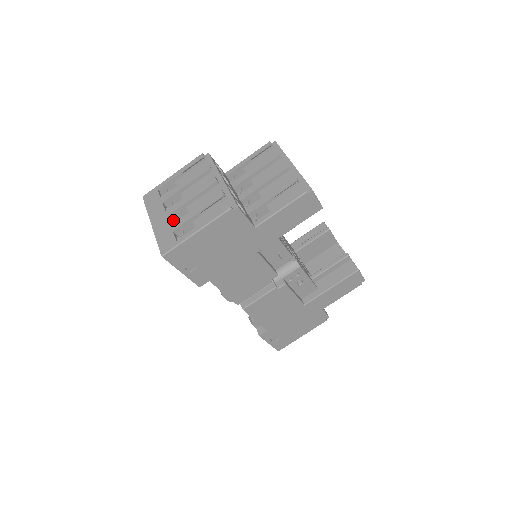
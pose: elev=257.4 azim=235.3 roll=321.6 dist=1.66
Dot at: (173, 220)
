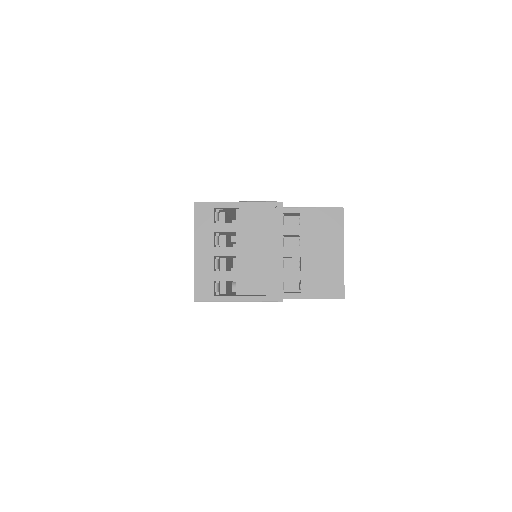
Dot at: occluded
